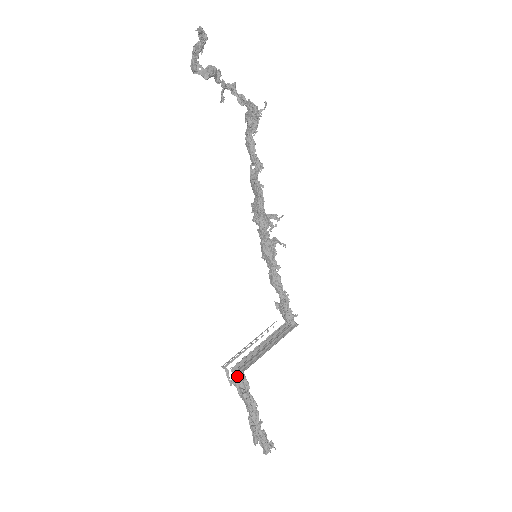
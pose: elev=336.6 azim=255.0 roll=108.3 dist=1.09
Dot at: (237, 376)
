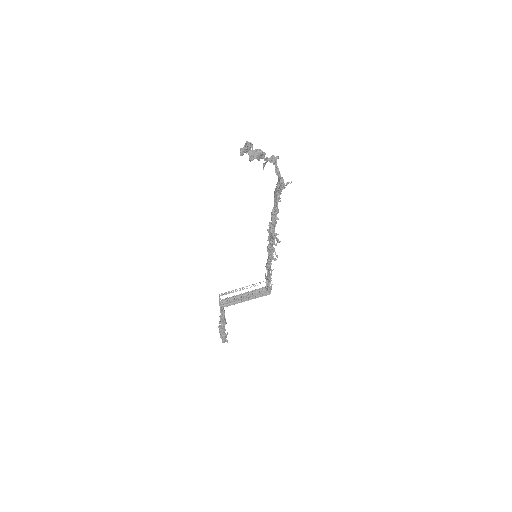
Dot at: (221, 307)
